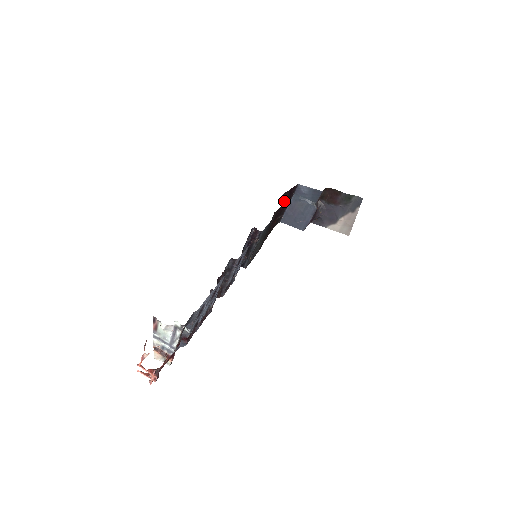
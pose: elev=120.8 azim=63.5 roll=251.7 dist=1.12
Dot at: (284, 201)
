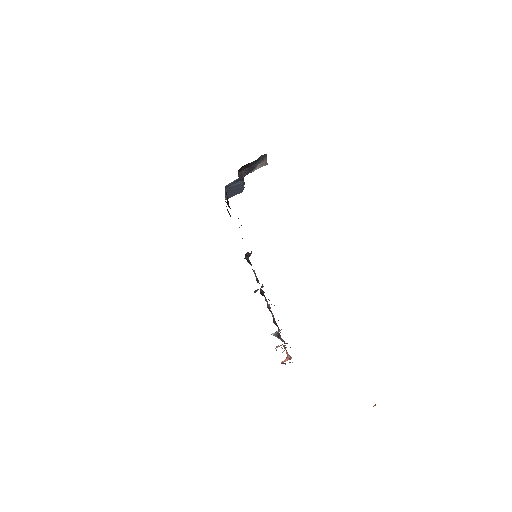
Dot at: (228, 204)
